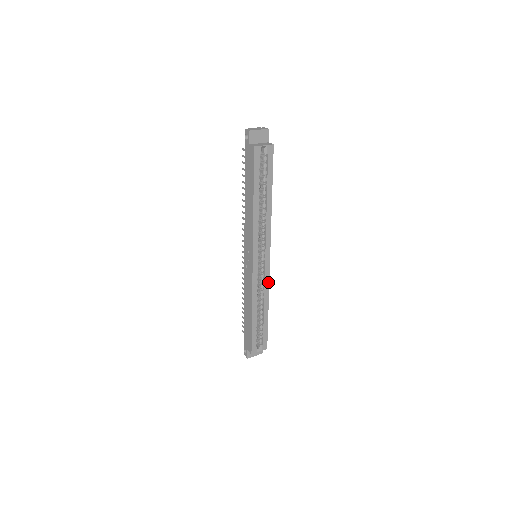
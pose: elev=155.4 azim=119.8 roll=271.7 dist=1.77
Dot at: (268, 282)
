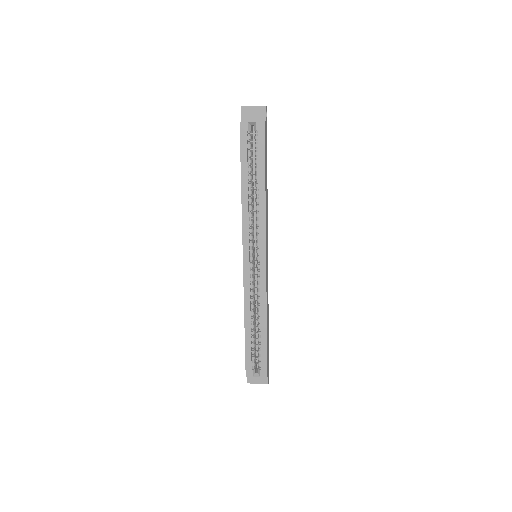
Dot at: (265, 290)
